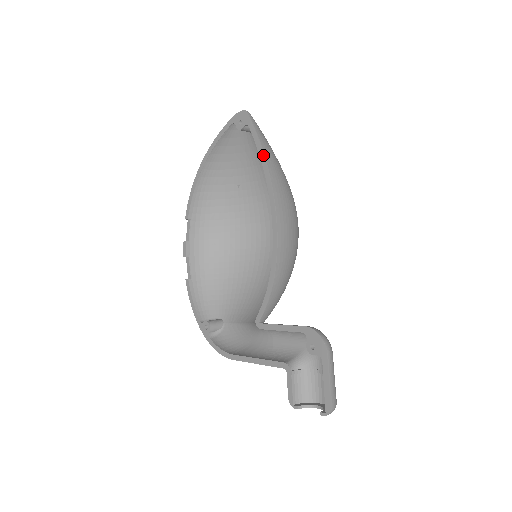
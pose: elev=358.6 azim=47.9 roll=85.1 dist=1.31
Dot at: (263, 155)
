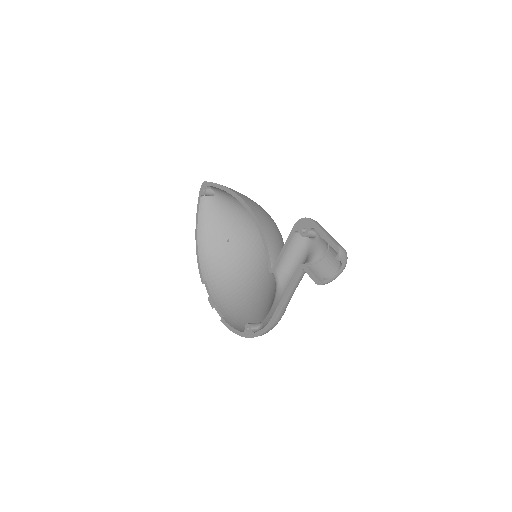
Dot at: (222, 186)
